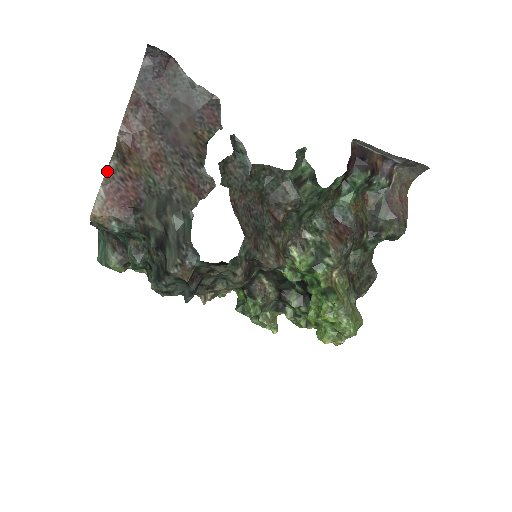
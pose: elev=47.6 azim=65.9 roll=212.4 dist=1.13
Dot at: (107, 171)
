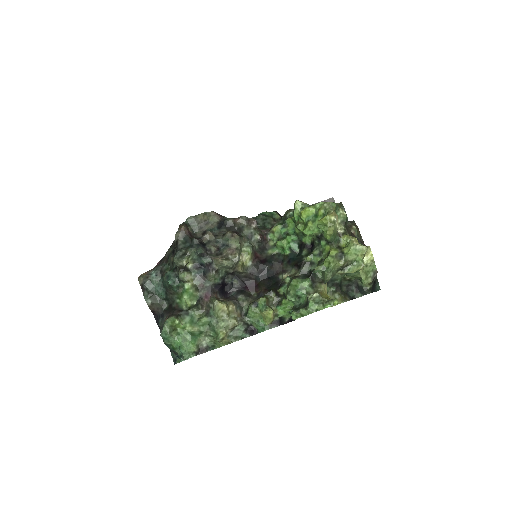
Dot at: occluded
